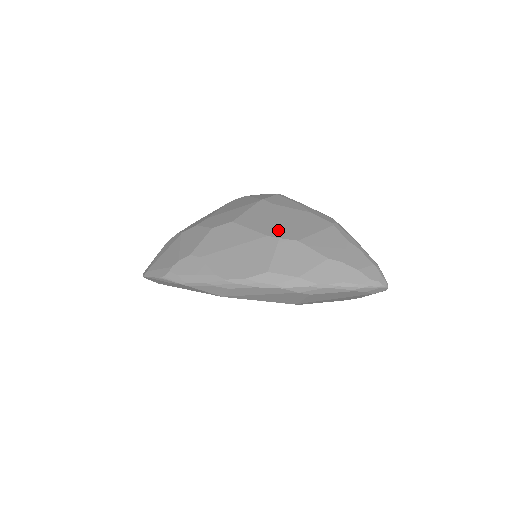
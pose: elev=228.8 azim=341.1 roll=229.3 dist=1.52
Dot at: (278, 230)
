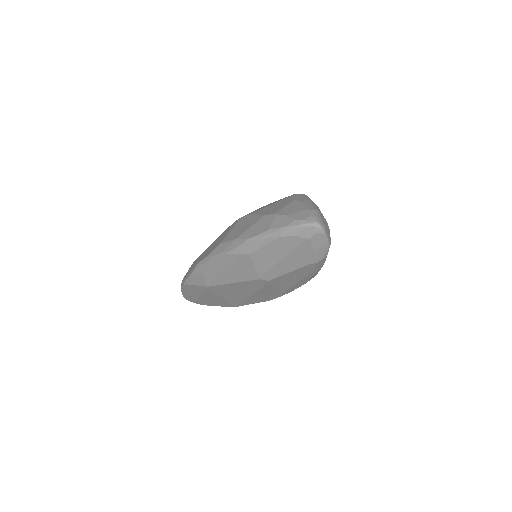
Dot at: occluded
